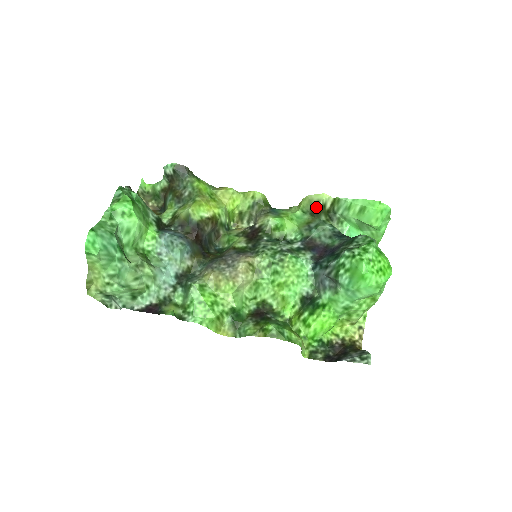
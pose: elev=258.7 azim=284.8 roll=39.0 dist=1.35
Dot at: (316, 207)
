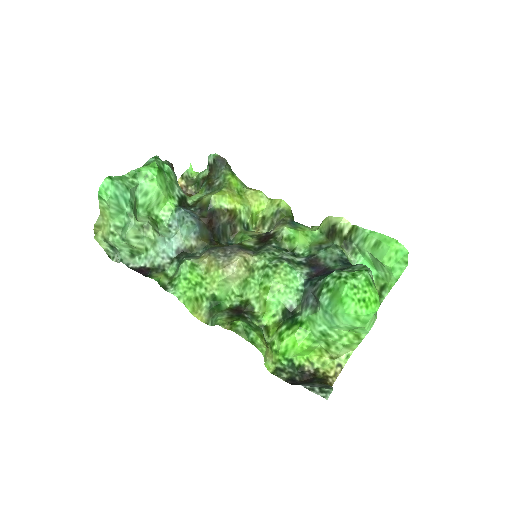
Dot at: (333, 229)
